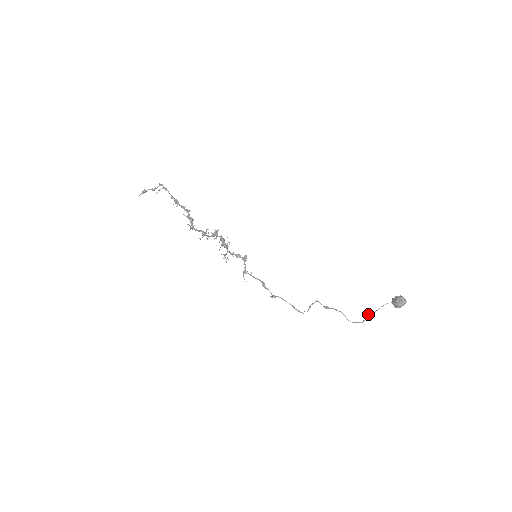
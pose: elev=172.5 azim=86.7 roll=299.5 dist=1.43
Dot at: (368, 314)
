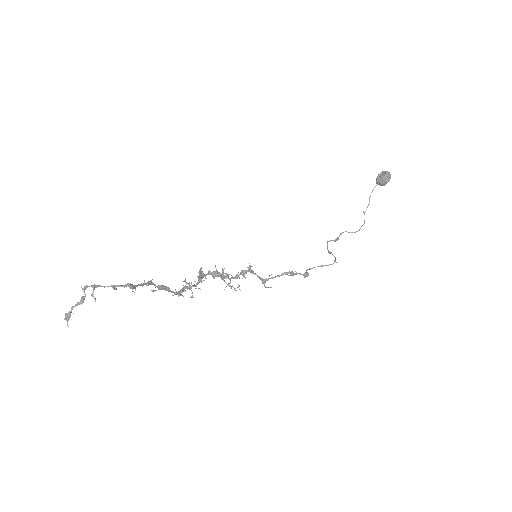
Dot at: (364, 212)
